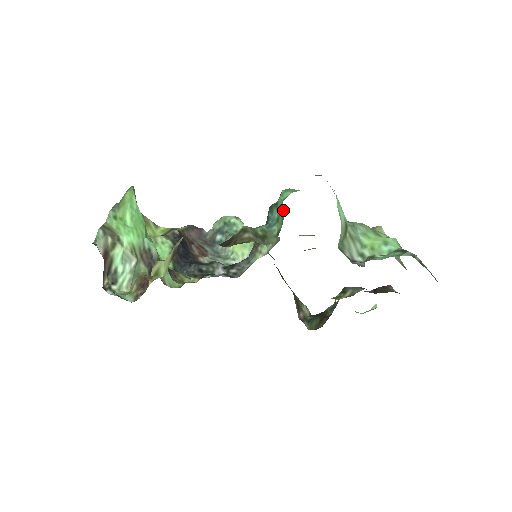
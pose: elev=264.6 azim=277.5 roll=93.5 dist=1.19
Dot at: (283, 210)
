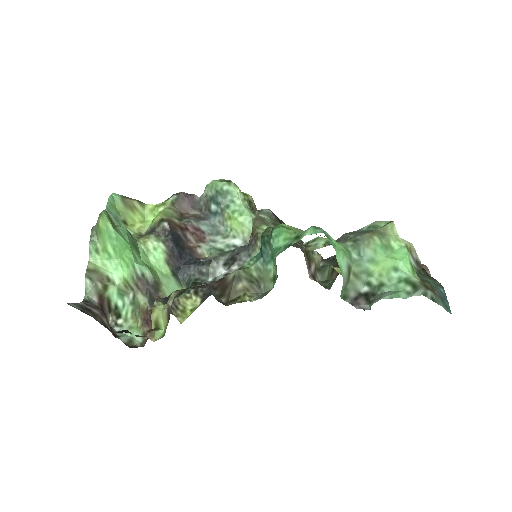
Dot at: (276, 265)
